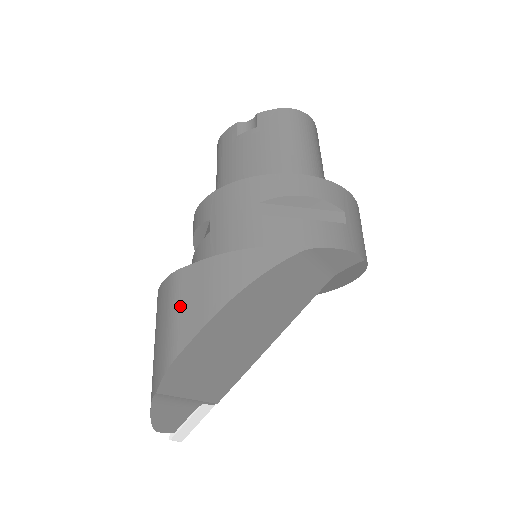
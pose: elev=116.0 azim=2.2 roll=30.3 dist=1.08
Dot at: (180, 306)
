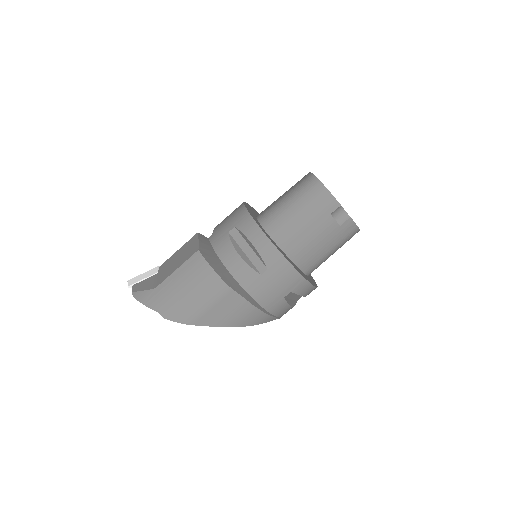
Dot at: (216, 307)
